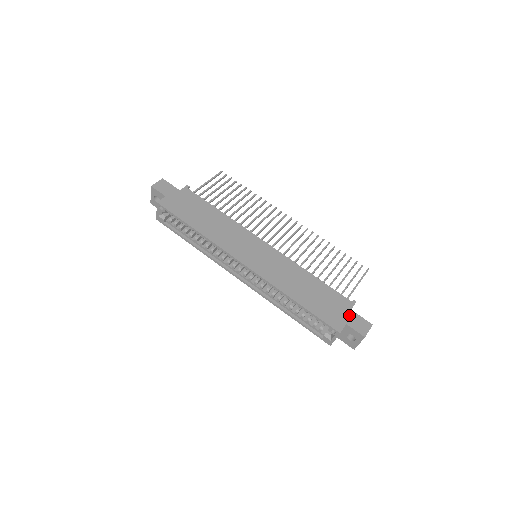
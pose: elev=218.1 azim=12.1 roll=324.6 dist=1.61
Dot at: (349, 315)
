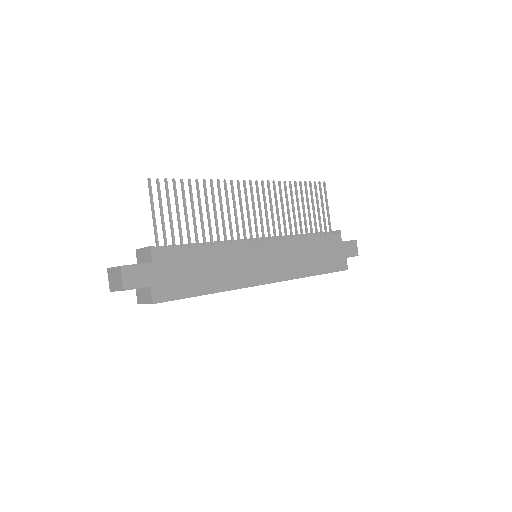
Dot at: (344, 248)
